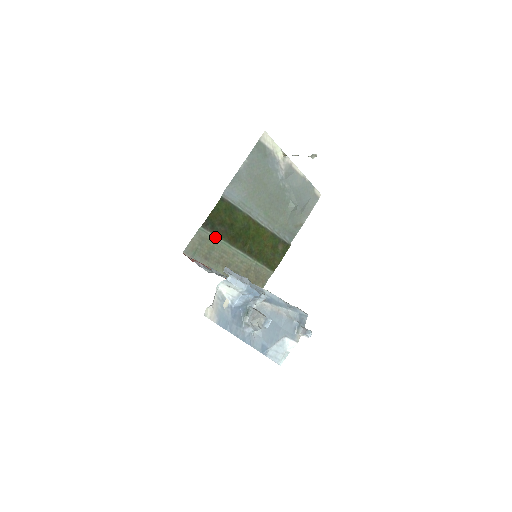
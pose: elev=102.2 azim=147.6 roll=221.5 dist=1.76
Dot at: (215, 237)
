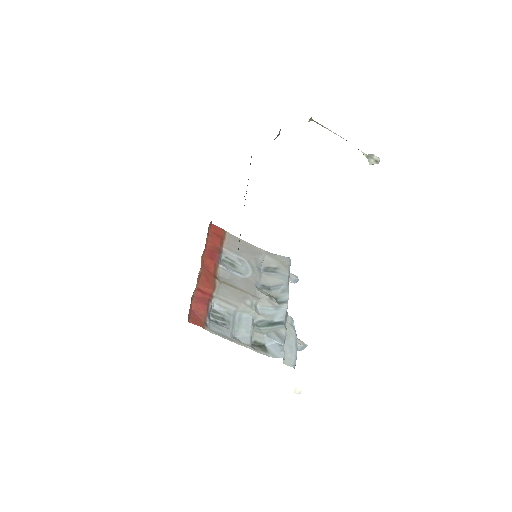
Dot at: occluded
